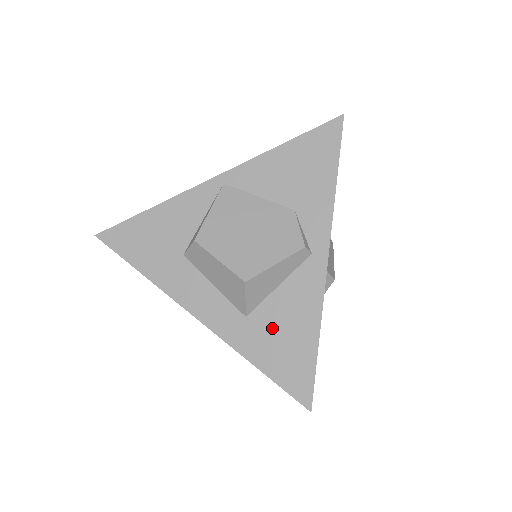
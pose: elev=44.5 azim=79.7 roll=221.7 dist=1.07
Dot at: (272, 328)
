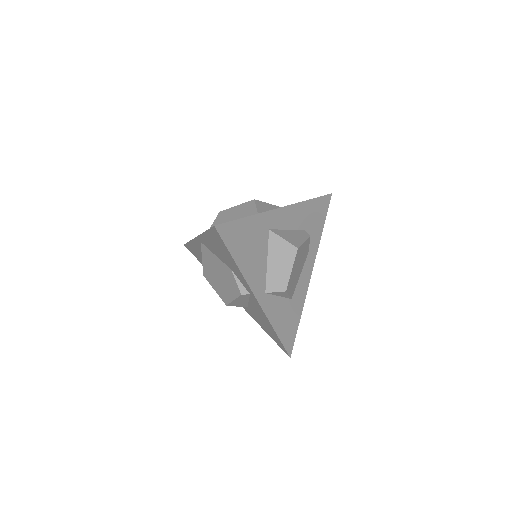
Dot at: (258, 318)
